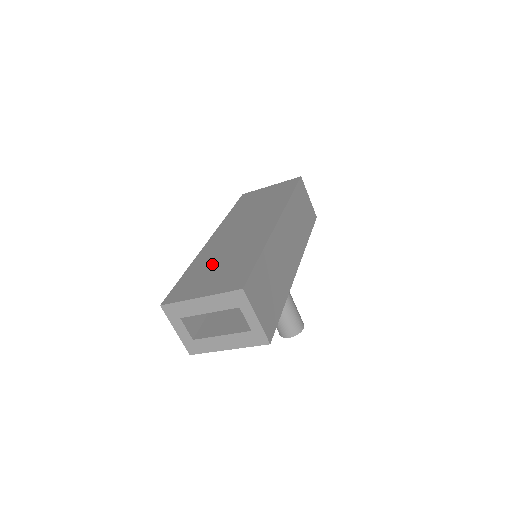
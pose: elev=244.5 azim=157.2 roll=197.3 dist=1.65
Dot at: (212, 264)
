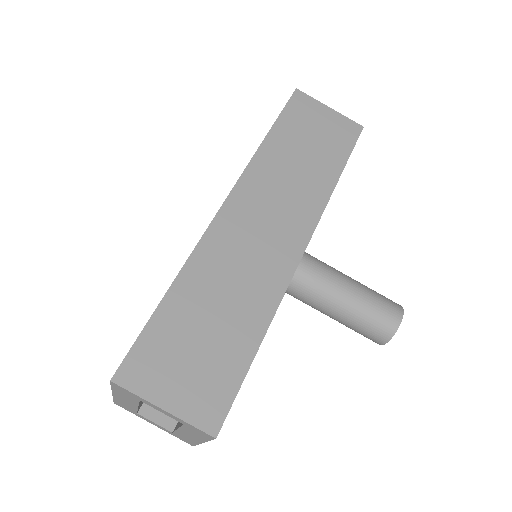
Dot at: occluded
